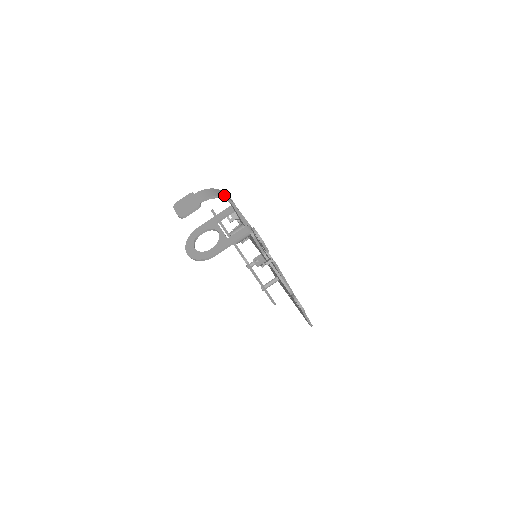
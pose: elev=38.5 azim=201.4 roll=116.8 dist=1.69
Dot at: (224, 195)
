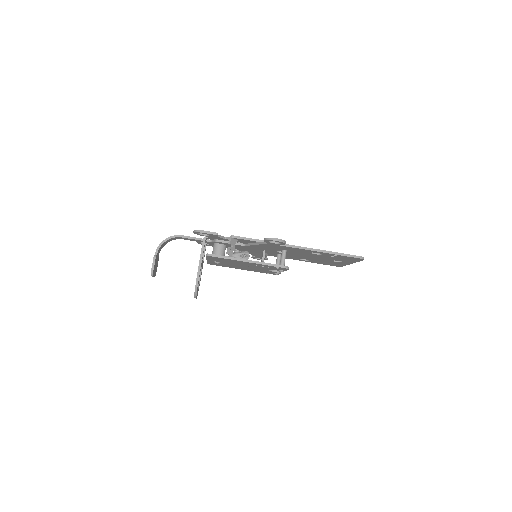
Dot at: (170, 237)
